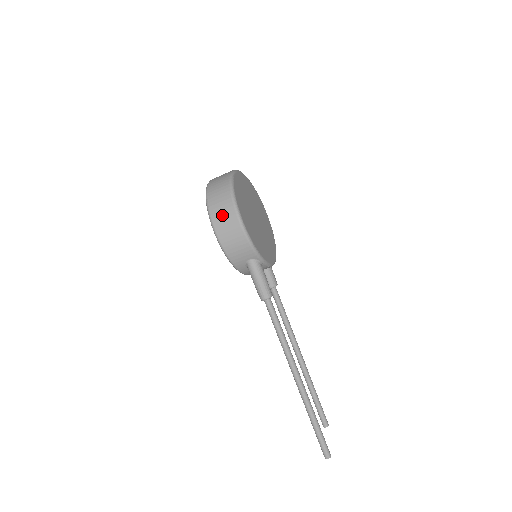
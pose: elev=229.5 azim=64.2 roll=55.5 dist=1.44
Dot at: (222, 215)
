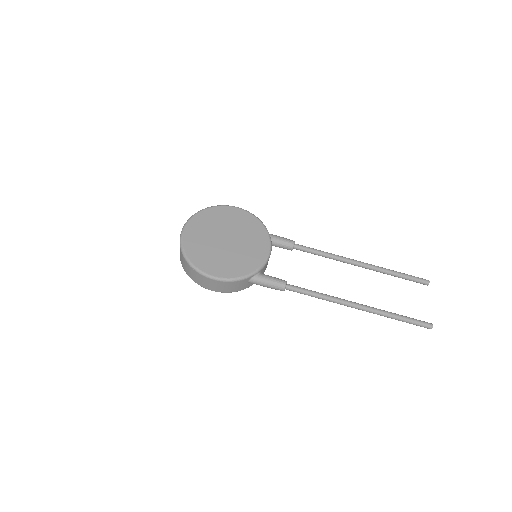
Dot at: (203, 282)
